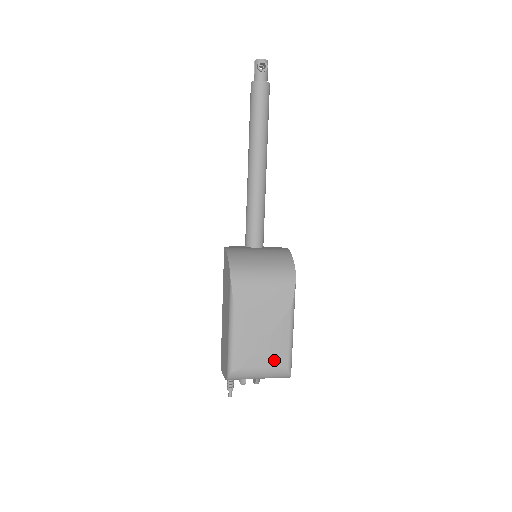
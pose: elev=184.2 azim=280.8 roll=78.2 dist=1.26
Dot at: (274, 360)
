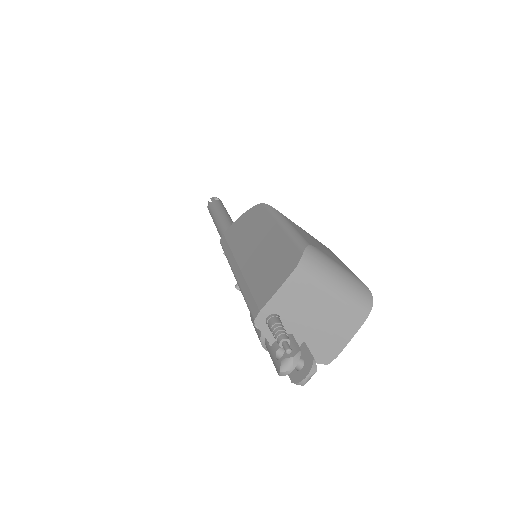
Dot at: (347, 268)
